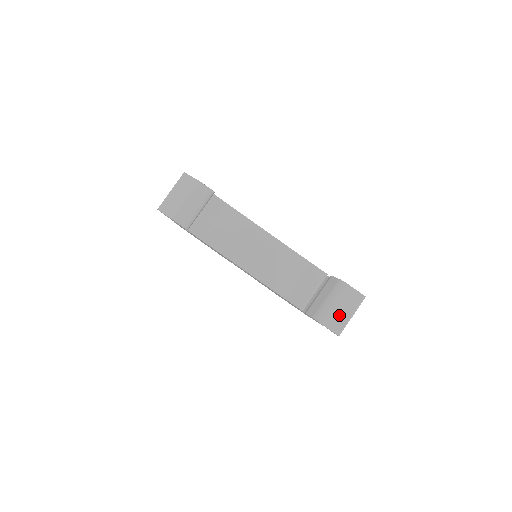
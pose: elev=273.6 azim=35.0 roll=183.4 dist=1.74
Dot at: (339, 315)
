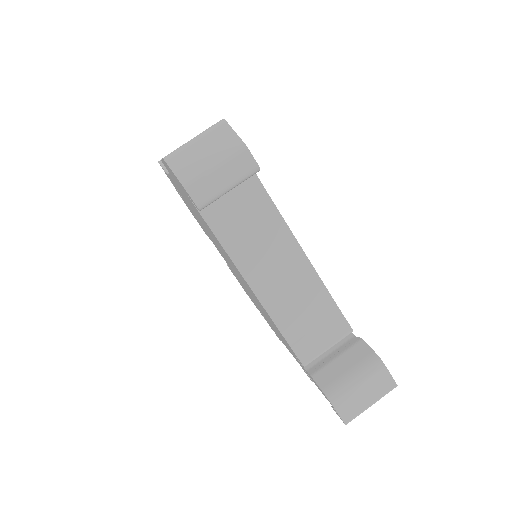
Dot at: (358, 400)
